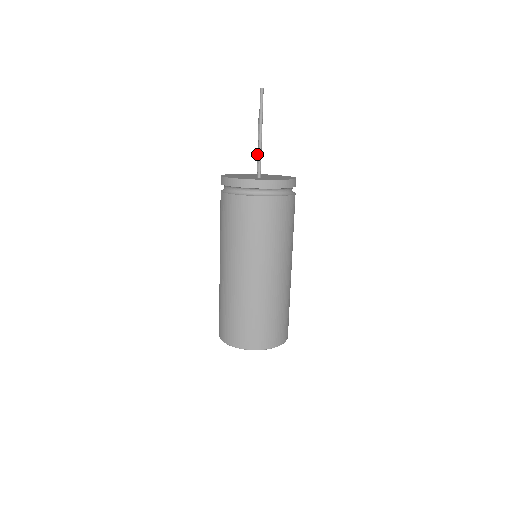
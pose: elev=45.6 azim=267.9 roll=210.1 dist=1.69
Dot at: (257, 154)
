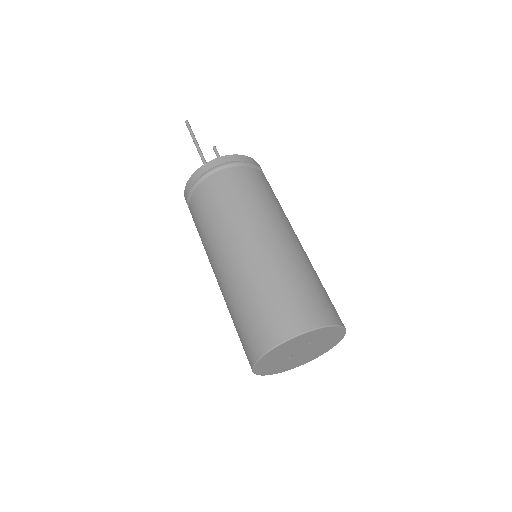
Dot at: occluded
